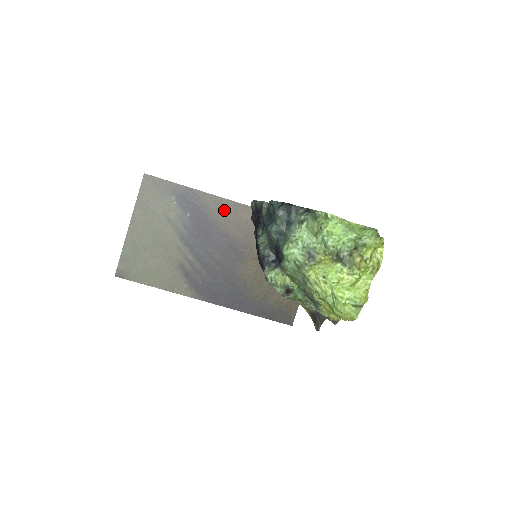
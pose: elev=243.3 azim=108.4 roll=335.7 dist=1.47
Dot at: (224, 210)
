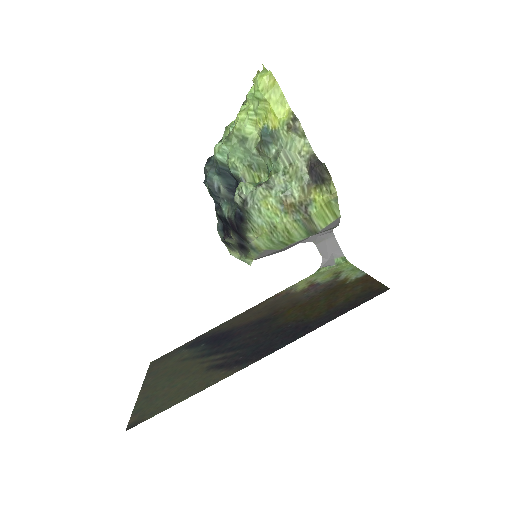
Dot at: (238, 320)
